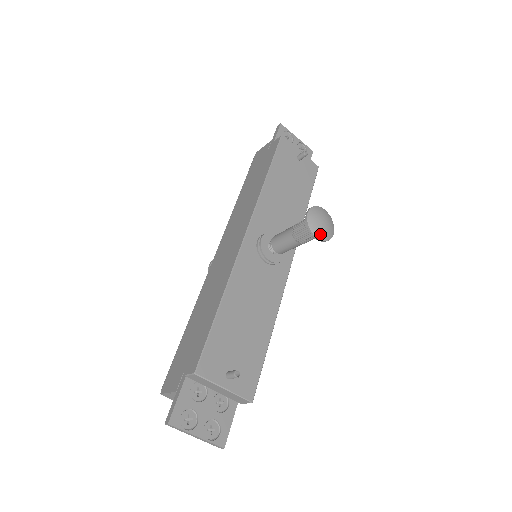
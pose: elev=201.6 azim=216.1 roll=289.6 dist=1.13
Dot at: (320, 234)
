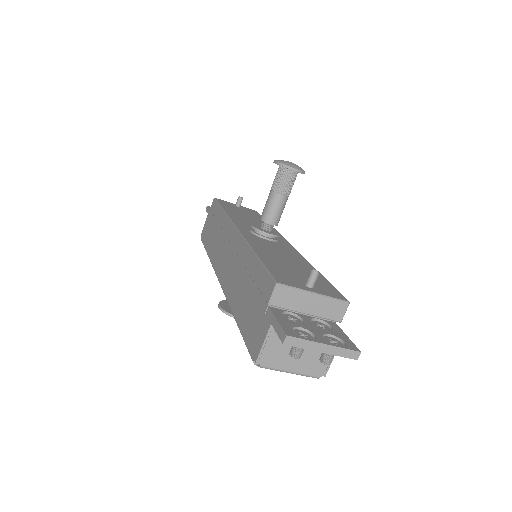
Dot at: (295, 167)
